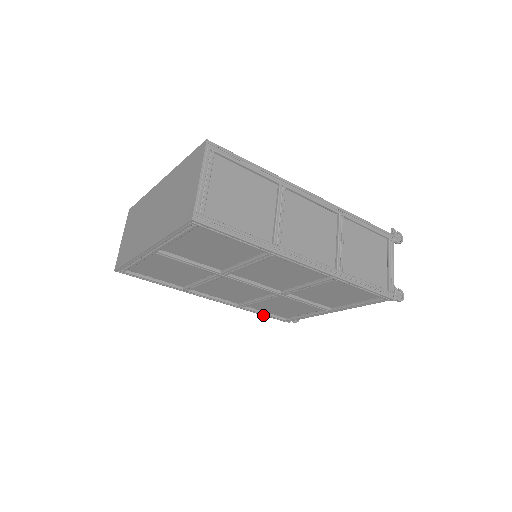
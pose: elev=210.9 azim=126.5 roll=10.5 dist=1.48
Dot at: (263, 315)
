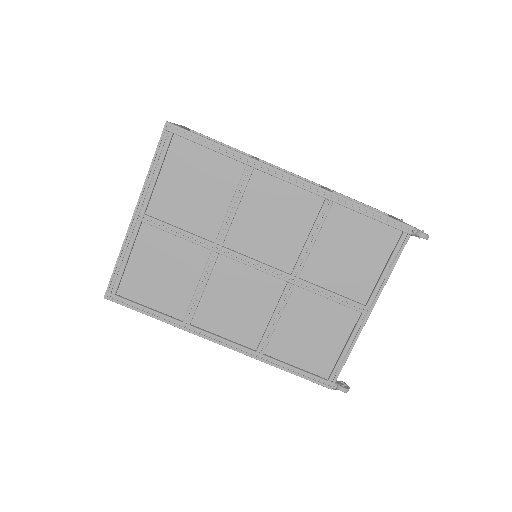
Dot at: (295, 374)
